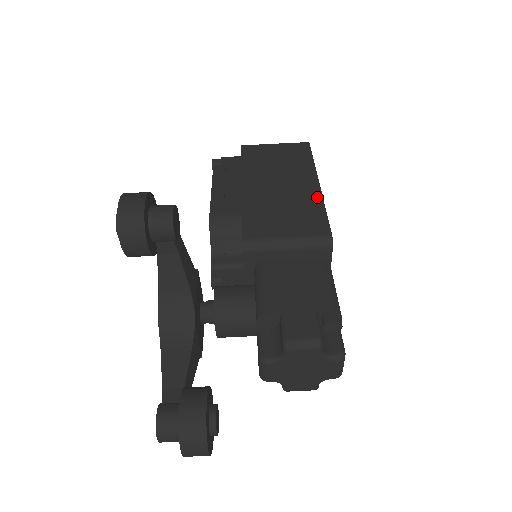
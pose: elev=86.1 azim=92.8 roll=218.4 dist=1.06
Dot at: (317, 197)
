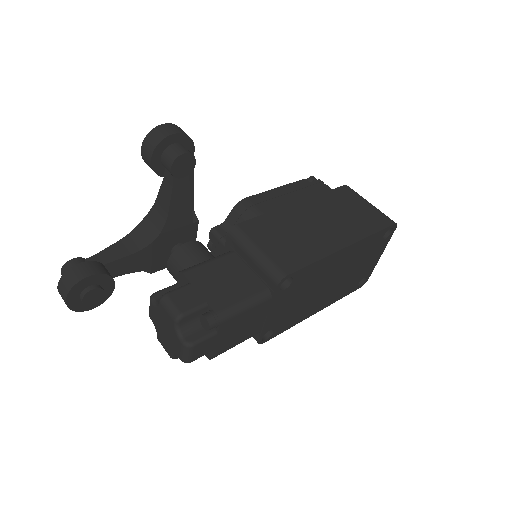
Dot at: (325, 251)
